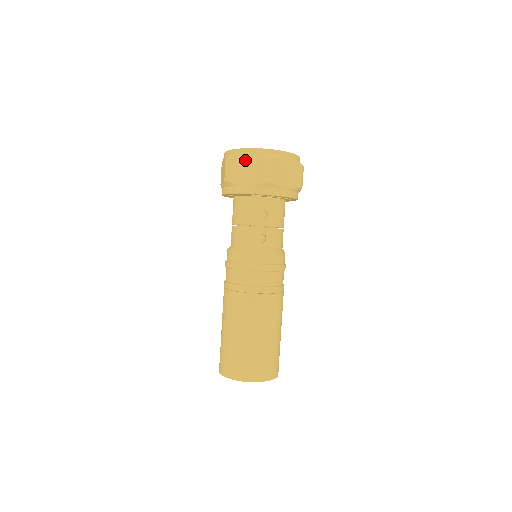
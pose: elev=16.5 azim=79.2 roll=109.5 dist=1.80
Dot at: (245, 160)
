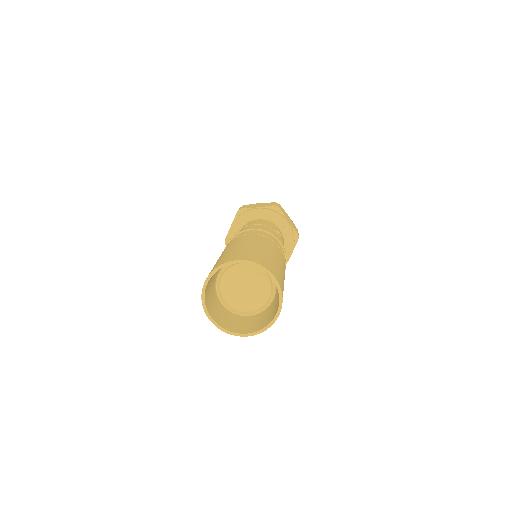
Dot at: occluded
